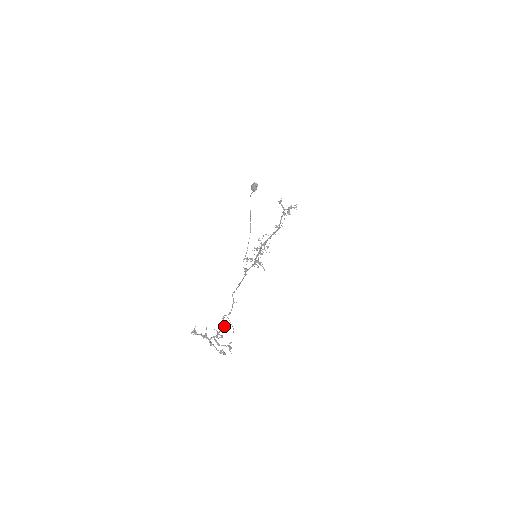
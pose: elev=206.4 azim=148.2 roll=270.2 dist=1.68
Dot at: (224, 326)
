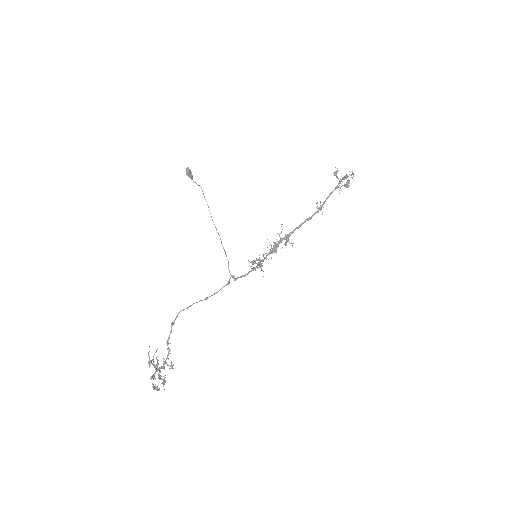
Dot at: (168, 354)
